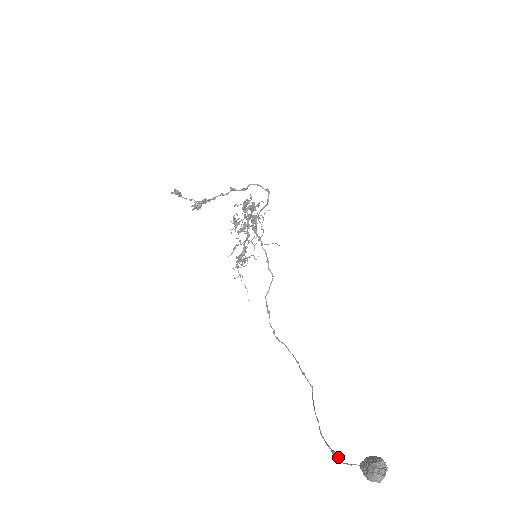
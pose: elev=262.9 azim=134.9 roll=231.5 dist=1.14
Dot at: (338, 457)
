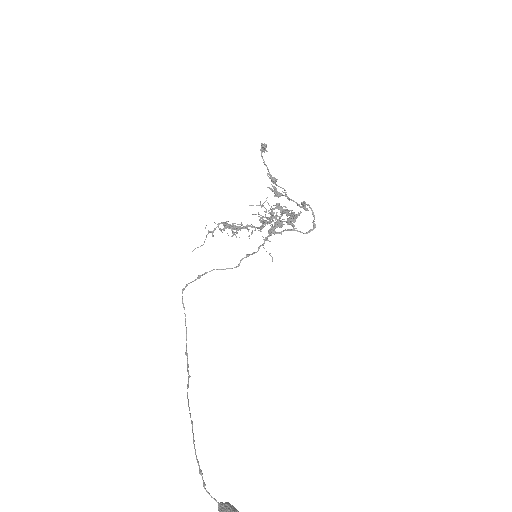
Dot at: occluded
